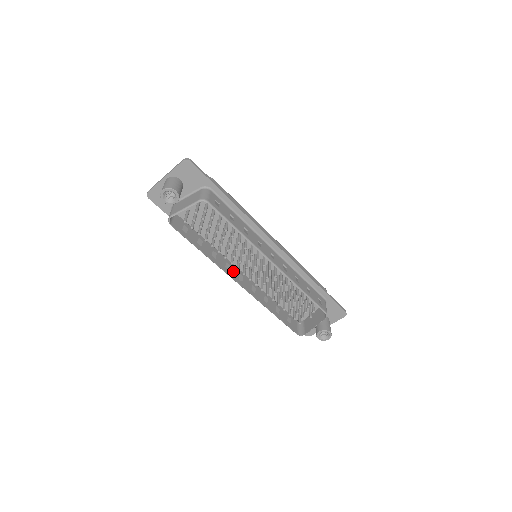
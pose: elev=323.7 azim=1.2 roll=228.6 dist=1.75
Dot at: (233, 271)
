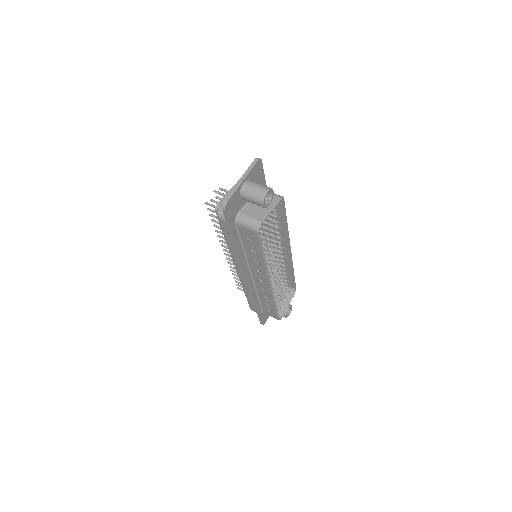
Dot at: (260, 274)
